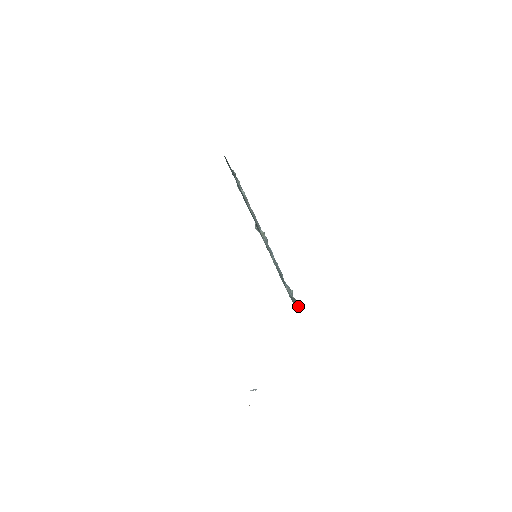
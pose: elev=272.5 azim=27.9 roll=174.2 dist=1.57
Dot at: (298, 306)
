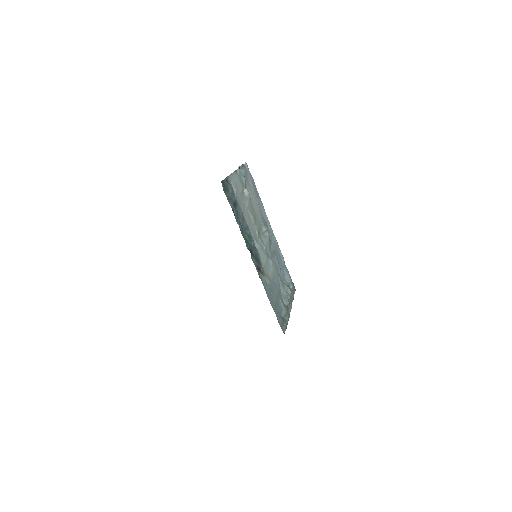
Dot at: (286, 322)
